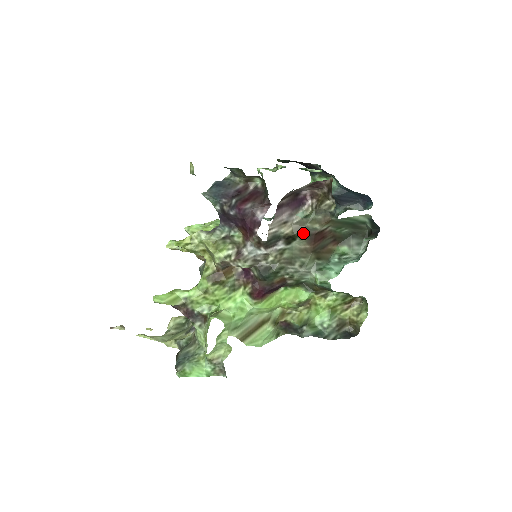
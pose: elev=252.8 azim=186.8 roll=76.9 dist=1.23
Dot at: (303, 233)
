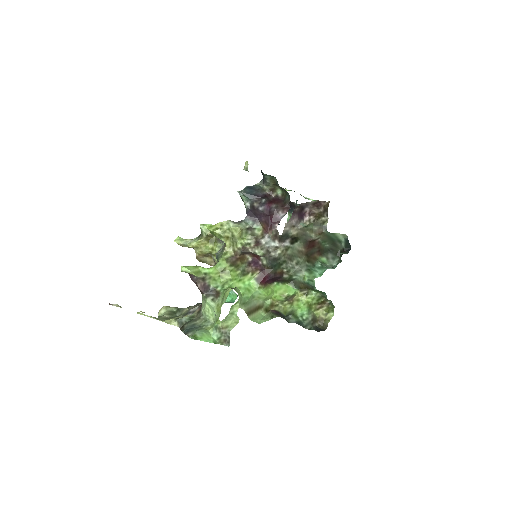
Dot at: (303, 238)
